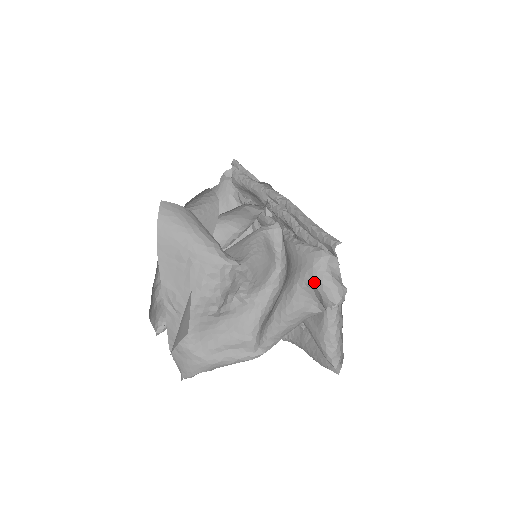
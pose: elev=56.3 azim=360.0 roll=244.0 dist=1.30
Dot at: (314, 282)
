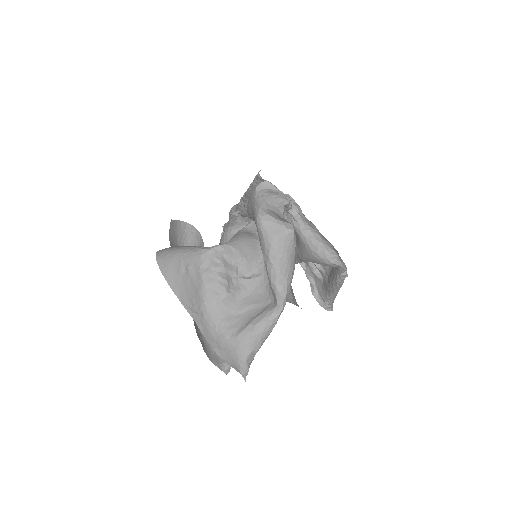
Dot at: (262, 207)
